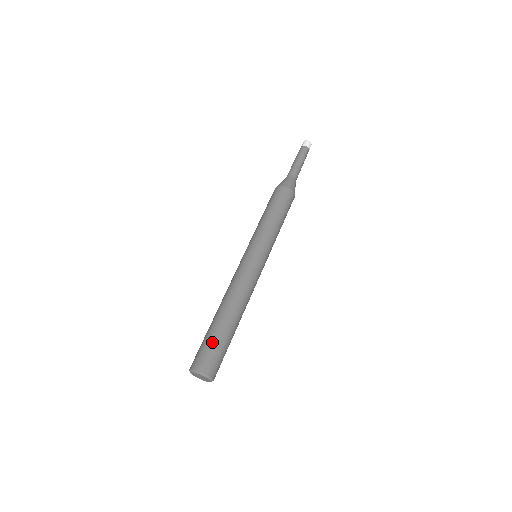
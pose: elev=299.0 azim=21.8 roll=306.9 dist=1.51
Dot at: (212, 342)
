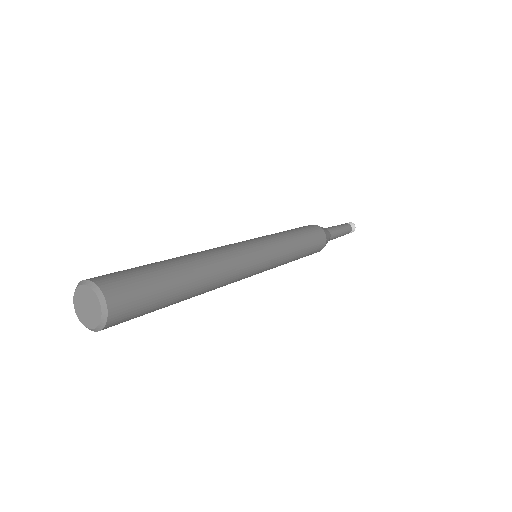
Dot at: occluded
